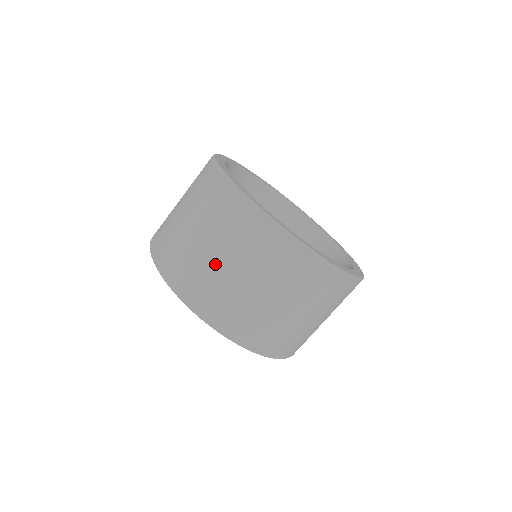
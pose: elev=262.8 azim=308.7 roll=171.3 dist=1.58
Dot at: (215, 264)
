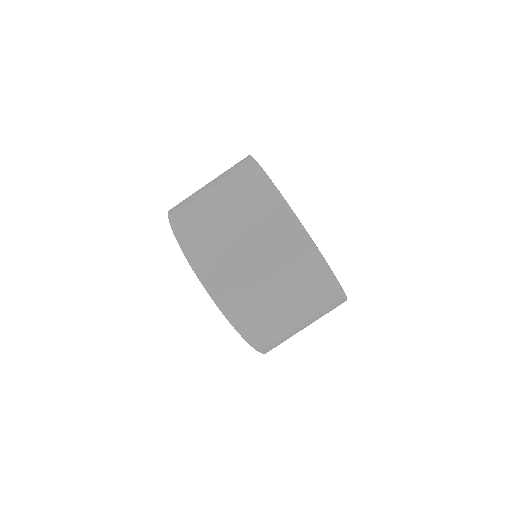
Dot at: (246, 261)
